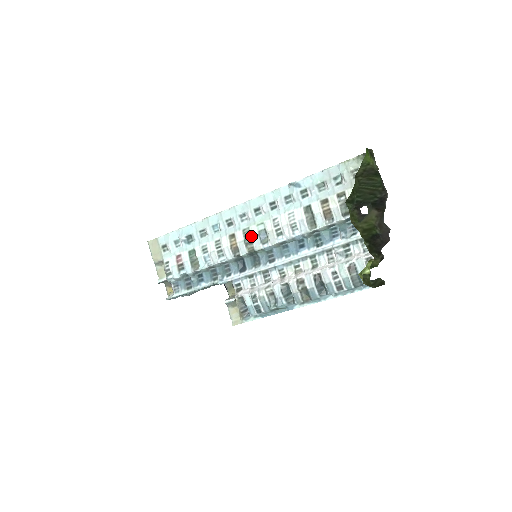
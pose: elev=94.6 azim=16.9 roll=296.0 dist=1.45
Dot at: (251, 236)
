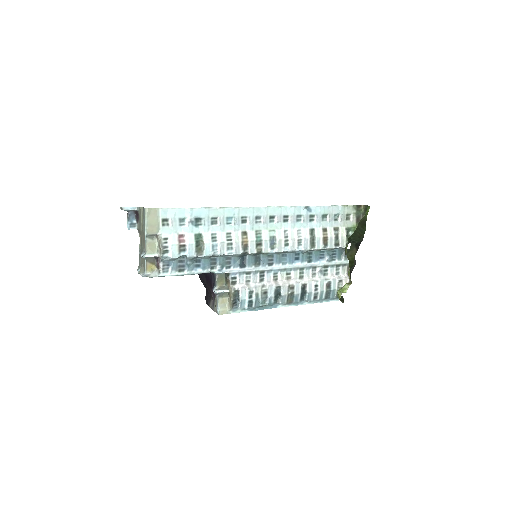
Dot at: (263, 239)
